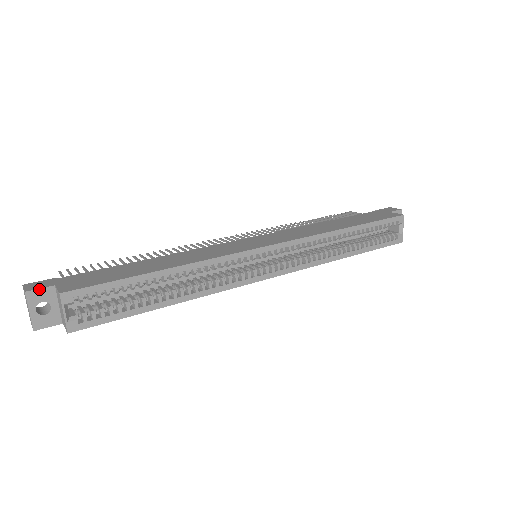
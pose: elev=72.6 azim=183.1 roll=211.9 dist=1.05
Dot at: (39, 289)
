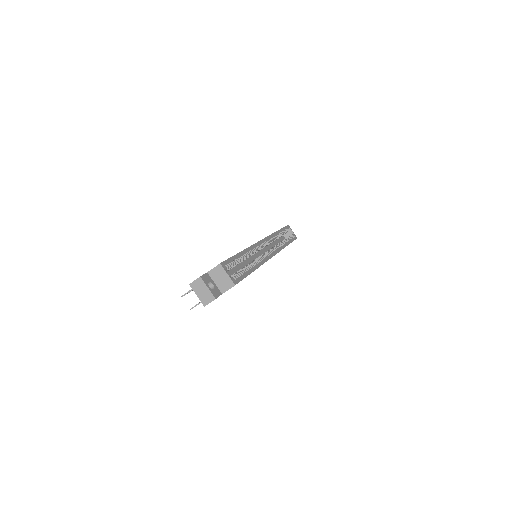
Dot at: (204, 275)
